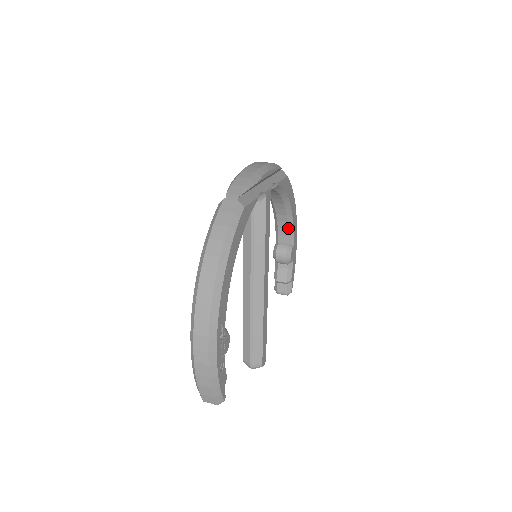
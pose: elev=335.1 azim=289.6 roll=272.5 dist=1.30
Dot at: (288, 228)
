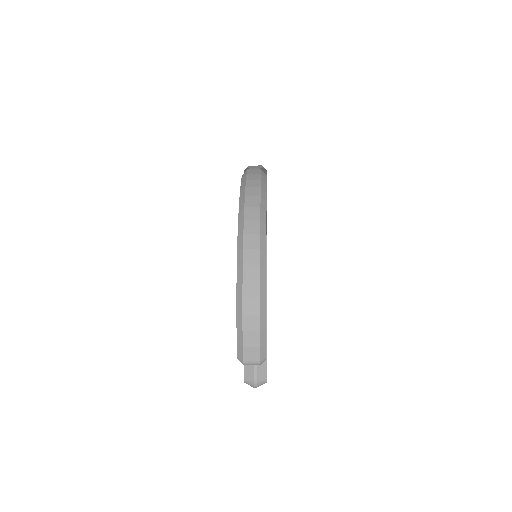
Dot at: occluded
